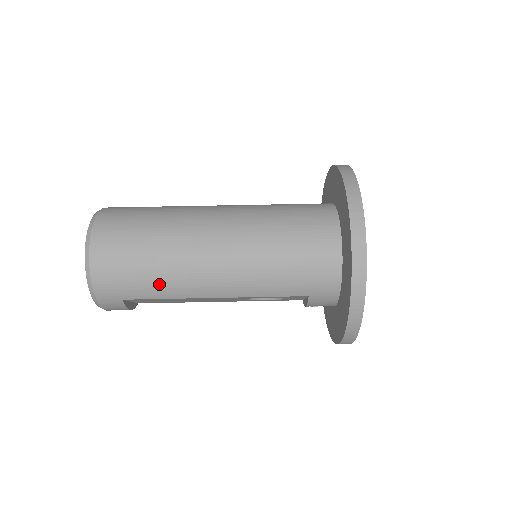
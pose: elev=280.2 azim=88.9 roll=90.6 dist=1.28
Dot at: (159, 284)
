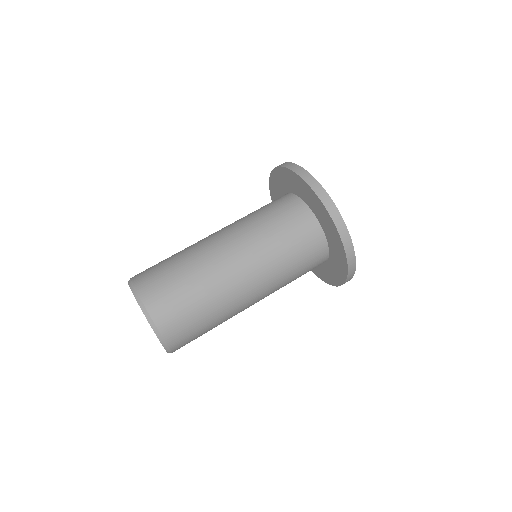
Dot at: (216, 324)
